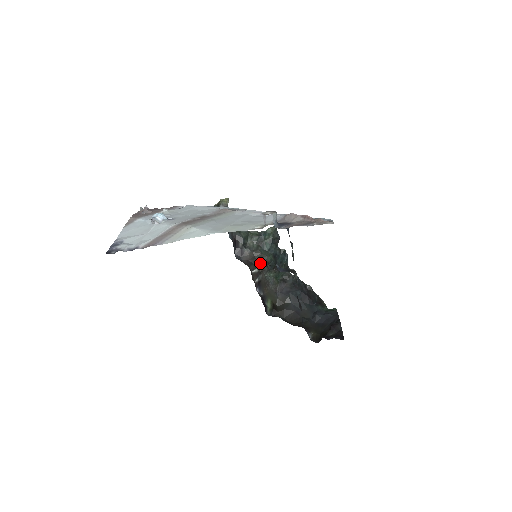
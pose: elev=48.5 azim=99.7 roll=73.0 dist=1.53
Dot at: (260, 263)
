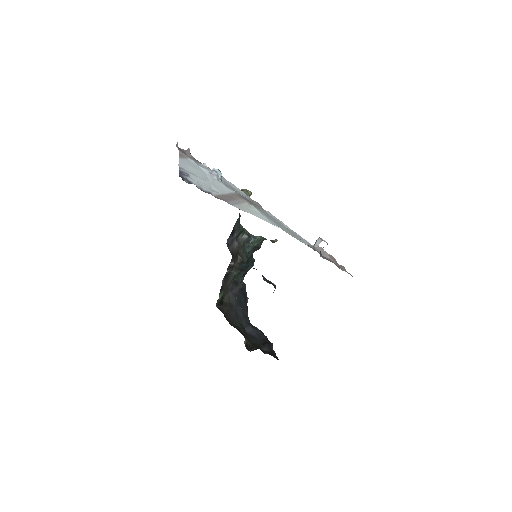
Dot at: (239, 259)
